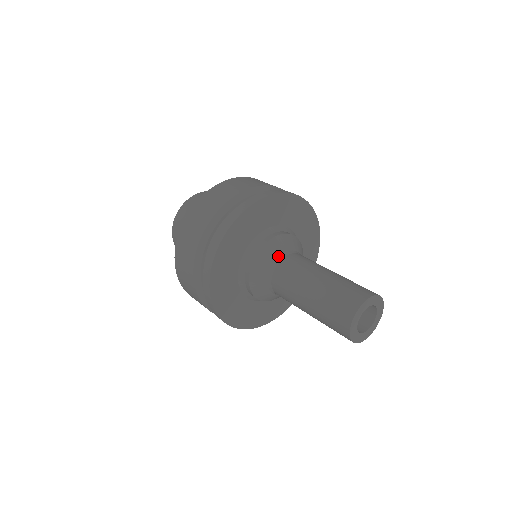
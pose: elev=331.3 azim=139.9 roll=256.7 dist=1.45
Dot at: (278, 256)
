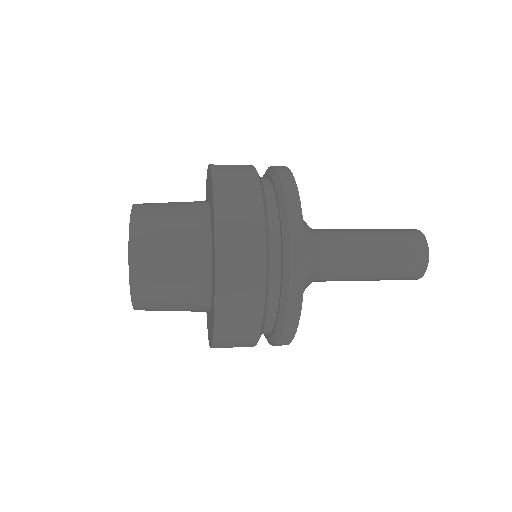
Dot at: (316, 248)
